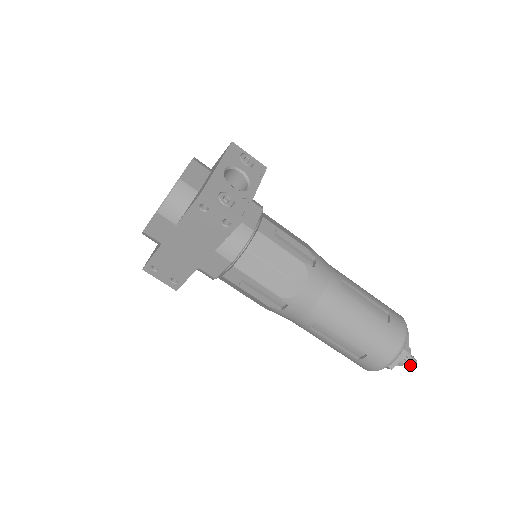
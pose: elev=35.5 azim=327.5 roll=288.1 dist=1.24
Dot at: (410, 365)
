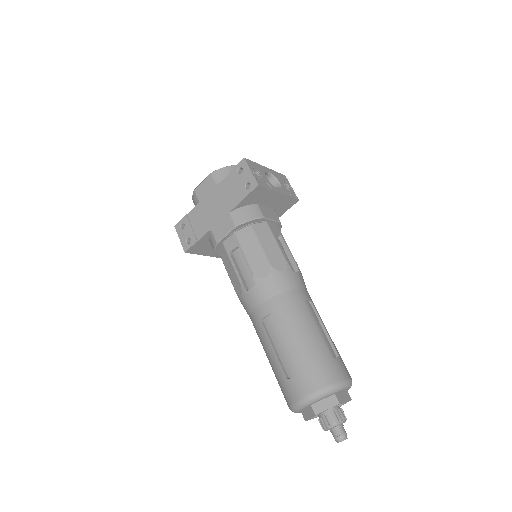
Dot at: (338, 436)
